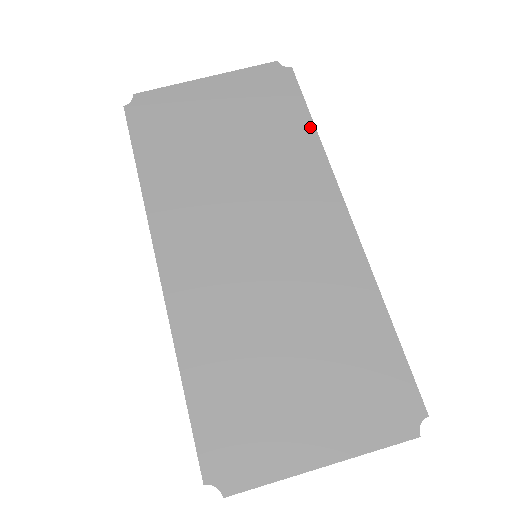
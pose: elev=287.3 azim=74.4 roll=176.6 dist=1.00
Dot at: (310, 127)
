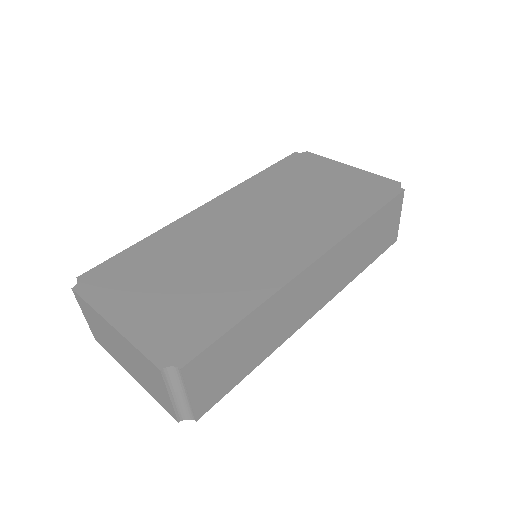
Dot at: (366, 215)
